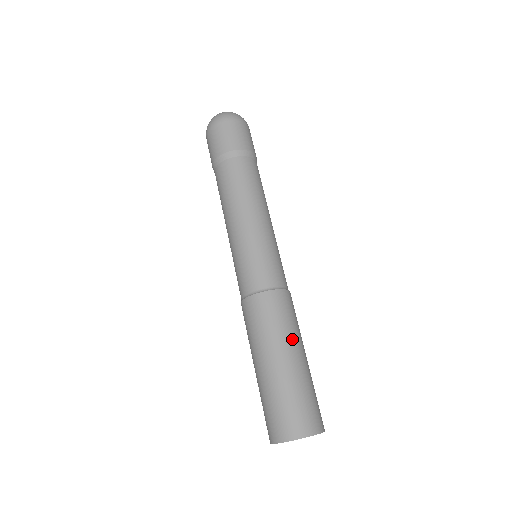
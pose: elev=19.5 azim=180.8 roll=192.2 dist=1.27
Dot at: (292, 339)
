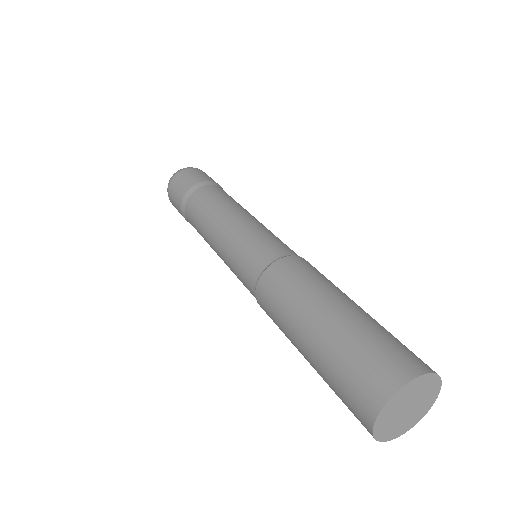
Dot at: (308, 300)
